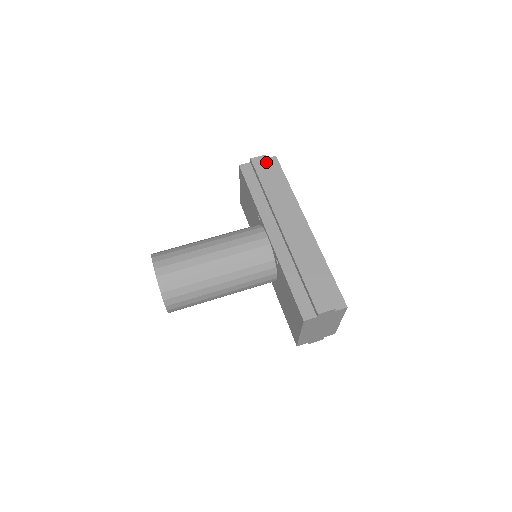
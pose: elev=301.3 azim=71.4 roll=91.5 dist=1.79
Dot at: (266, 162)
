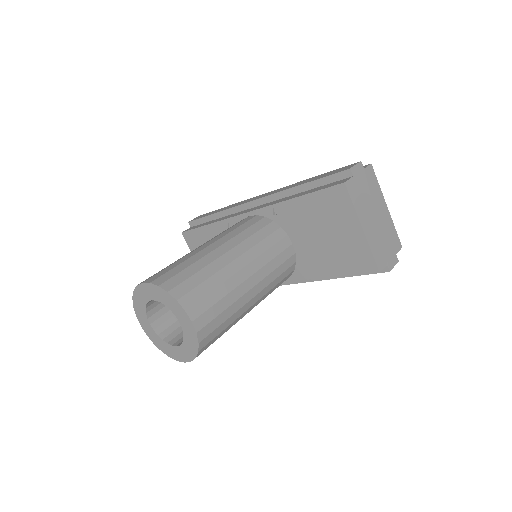
Dot at: (204, 214)
